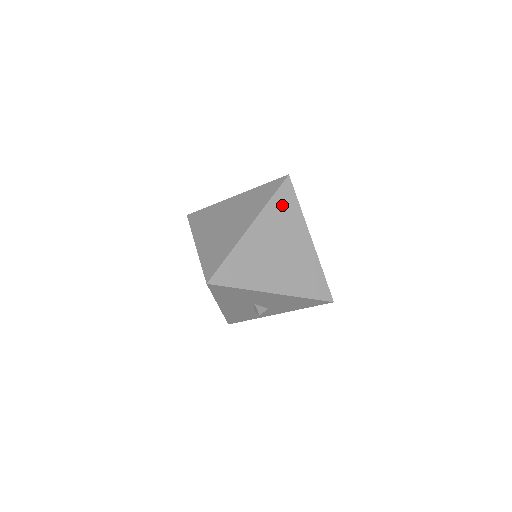
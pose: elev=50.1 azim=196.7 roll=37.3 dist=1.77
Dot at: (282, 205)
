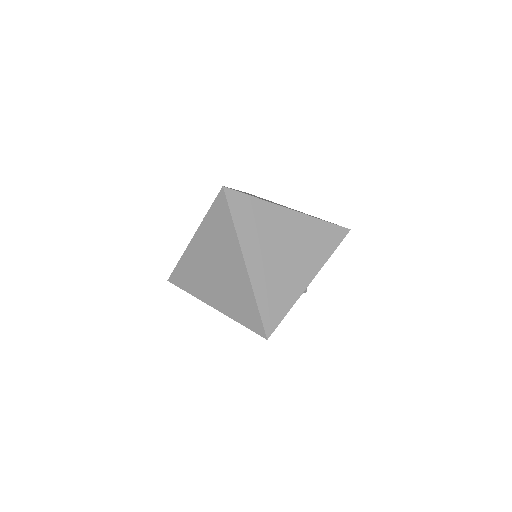
Dot at: (246, 216)
